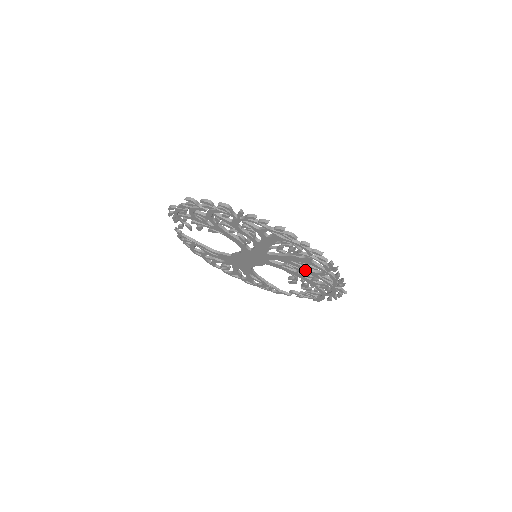
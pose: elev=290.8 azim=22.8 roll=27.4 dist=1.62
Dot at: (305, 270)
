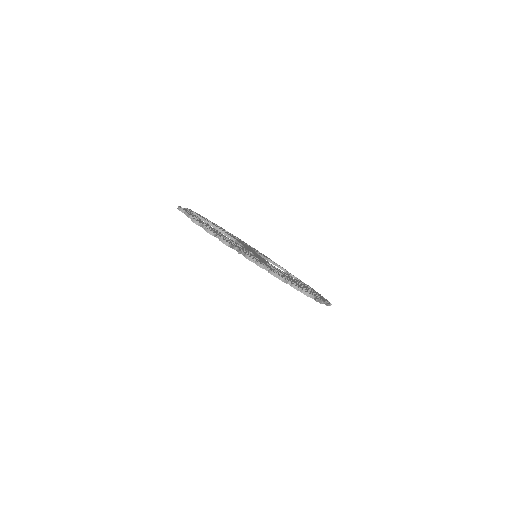
Dot at: occluded
